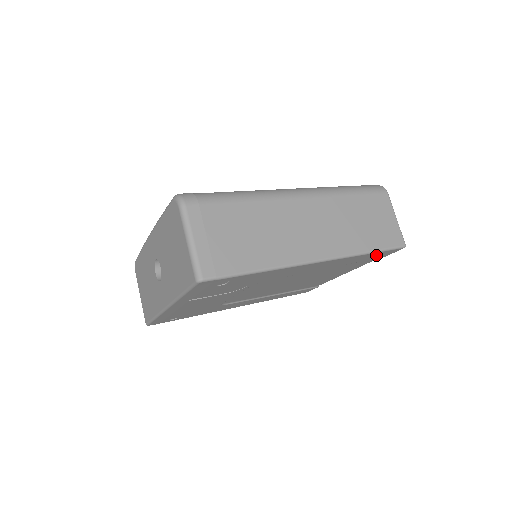
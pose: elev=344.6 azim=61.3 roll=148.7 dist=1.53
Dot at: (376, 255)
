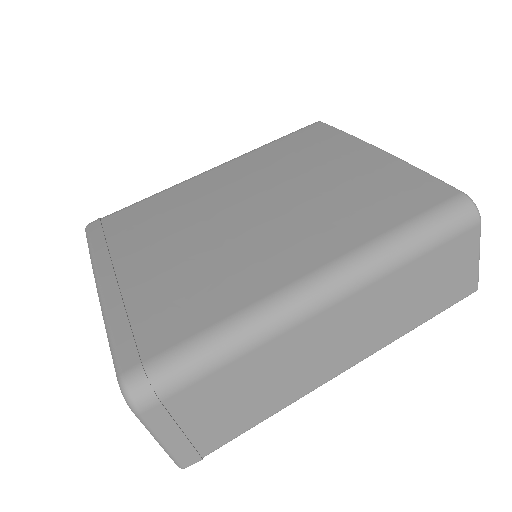
Dot at: occluded
